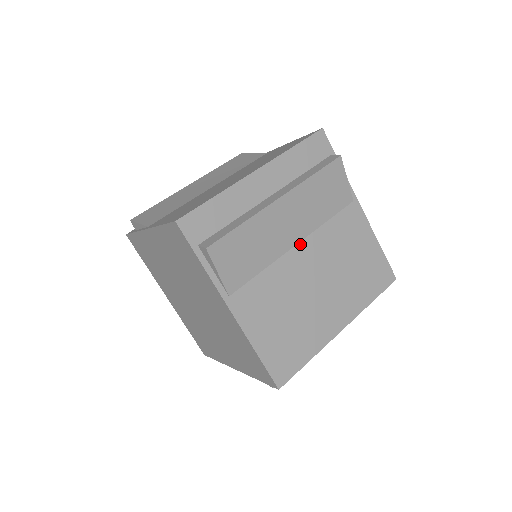
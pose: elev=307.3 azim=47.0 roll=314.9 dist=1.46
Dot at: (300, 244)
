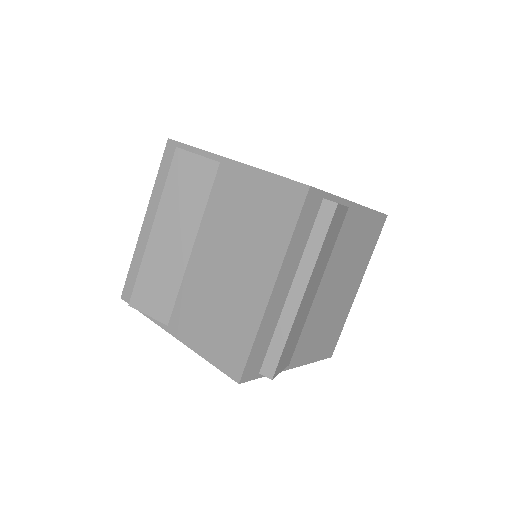
Dot at: (320, 285)
